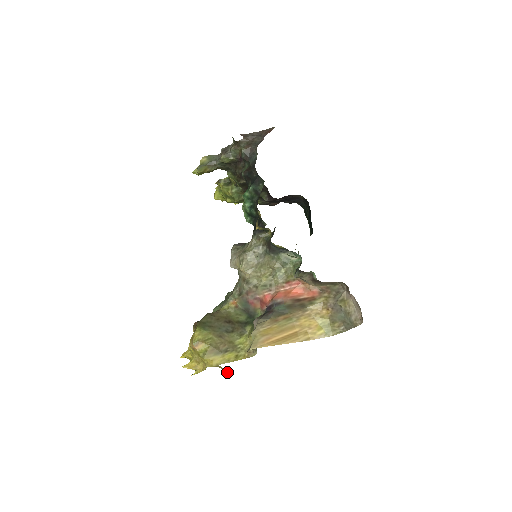
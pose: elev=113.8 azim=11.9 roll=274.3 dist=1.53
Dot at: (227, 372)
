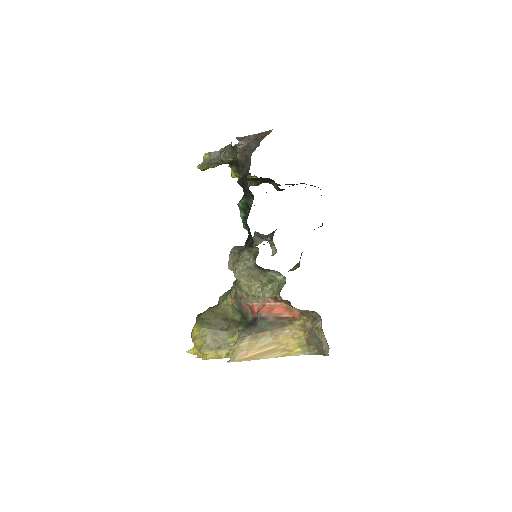
Dot at: occluded
